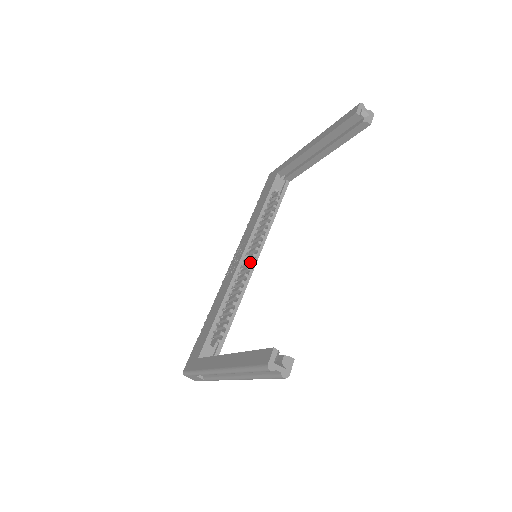
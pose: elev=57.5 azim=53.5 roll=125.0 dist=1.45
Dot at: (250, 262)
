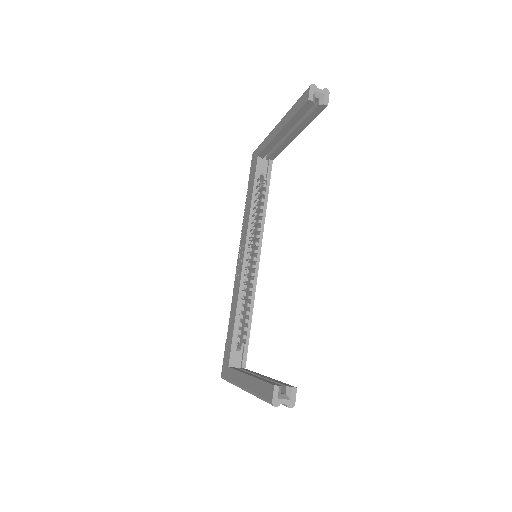
Dot at: (253, 260)
